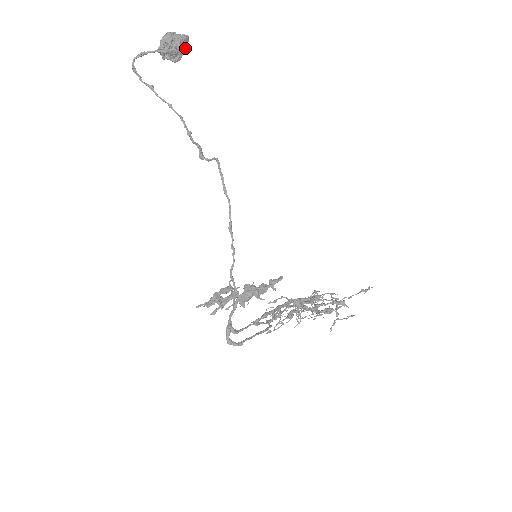
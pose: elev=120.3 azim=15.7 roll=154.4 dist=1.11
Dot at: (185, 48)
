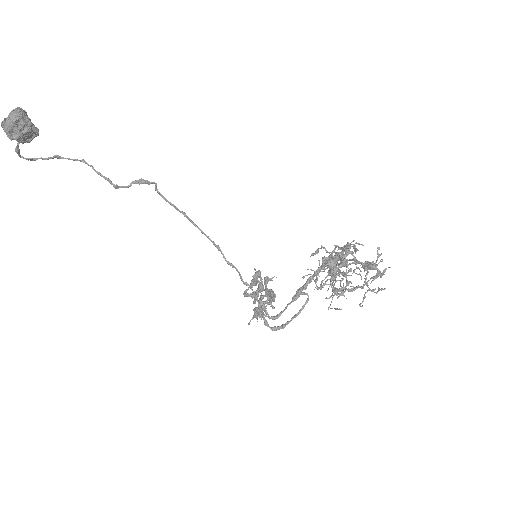
Dot at: (26, 119)
